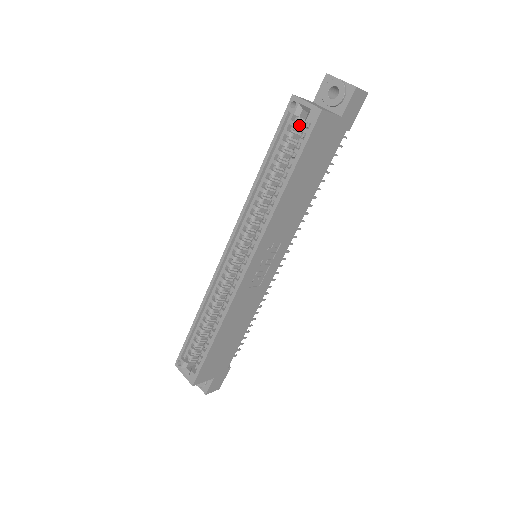
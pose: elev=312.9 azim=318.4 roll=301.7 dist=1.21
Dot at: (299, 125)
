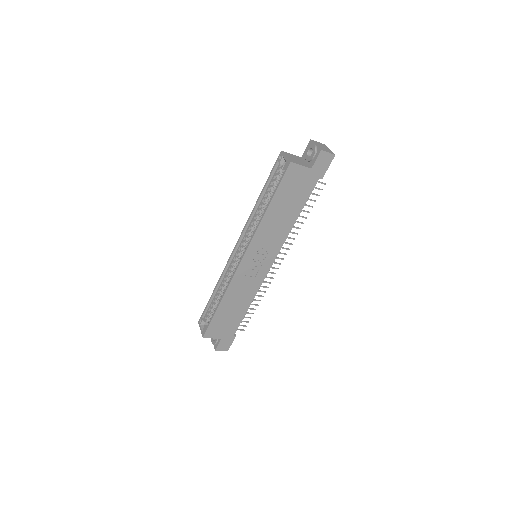
Dot at: (283, 171)
